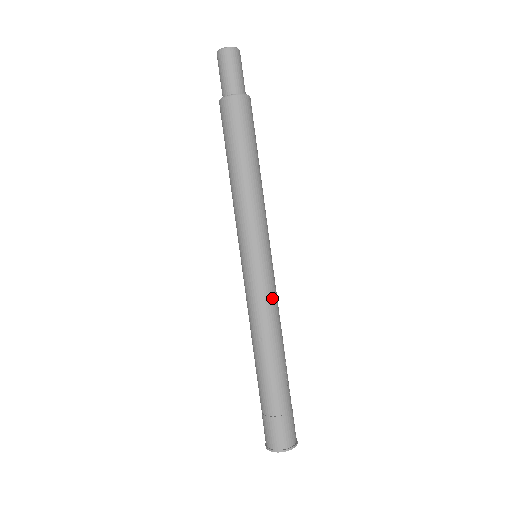
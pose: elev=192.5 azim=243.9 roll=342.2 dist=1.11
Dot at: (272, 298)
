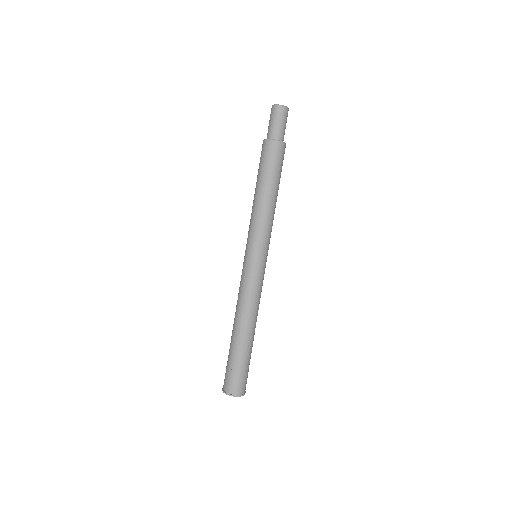
Dot at: occluded
